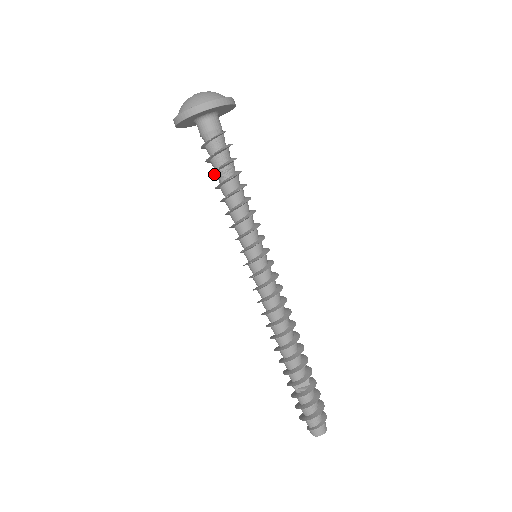
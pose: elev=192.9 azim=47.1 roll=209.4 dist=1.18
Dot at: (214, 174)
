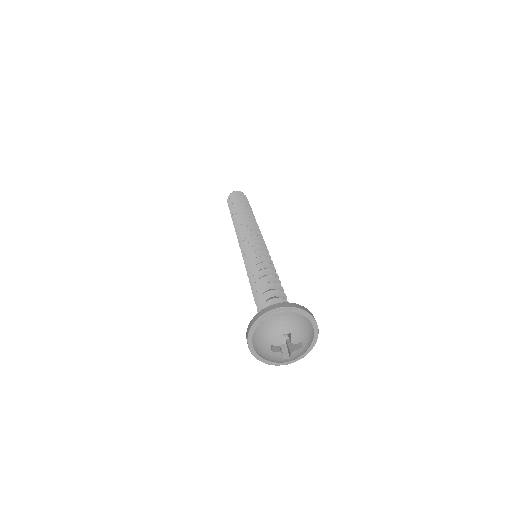
Dot at: occluded
